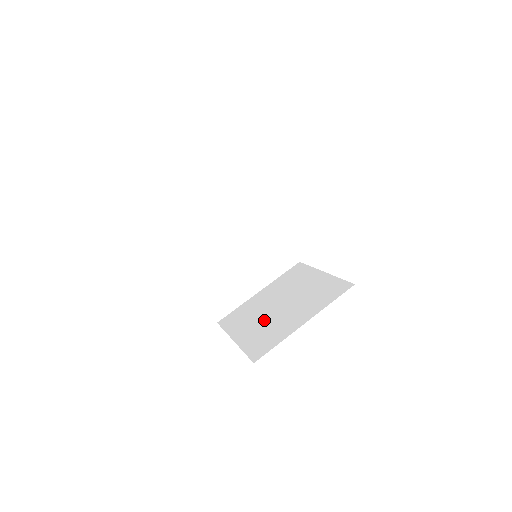
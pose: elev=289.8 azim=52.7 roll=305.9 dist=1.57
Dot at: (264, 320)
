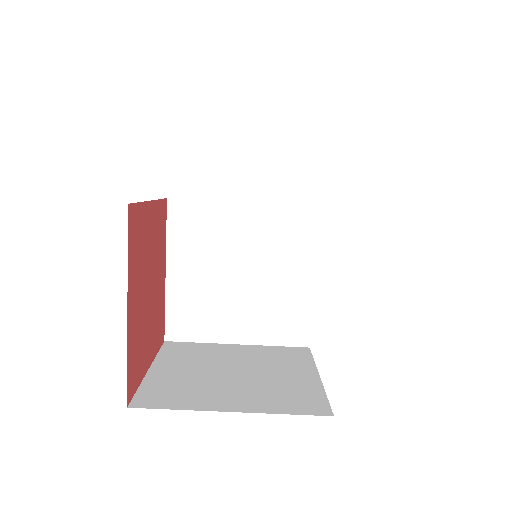
Dot at: (211, 281)
